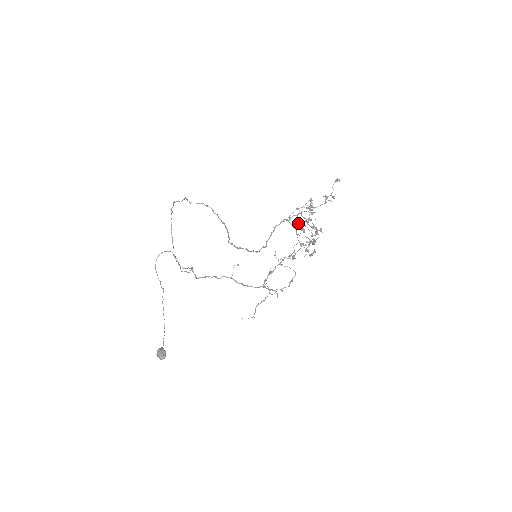
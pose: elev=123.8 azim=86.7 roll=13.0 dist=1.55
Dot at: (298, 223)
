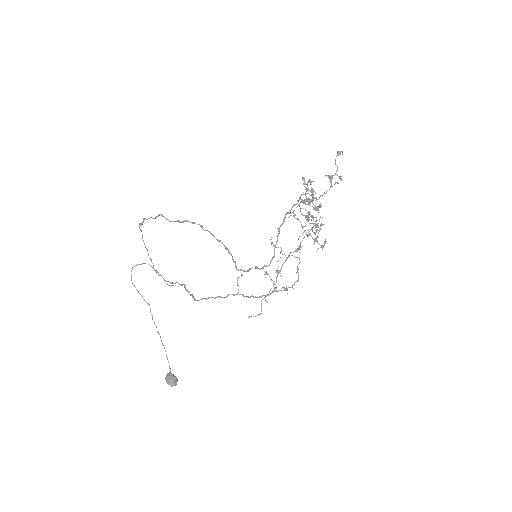
Dot at: (300, 211)
